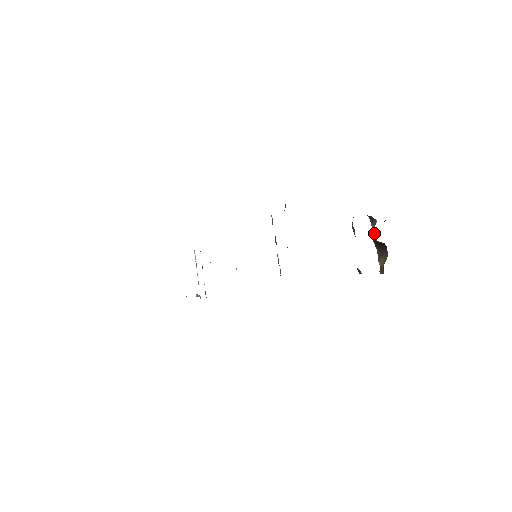
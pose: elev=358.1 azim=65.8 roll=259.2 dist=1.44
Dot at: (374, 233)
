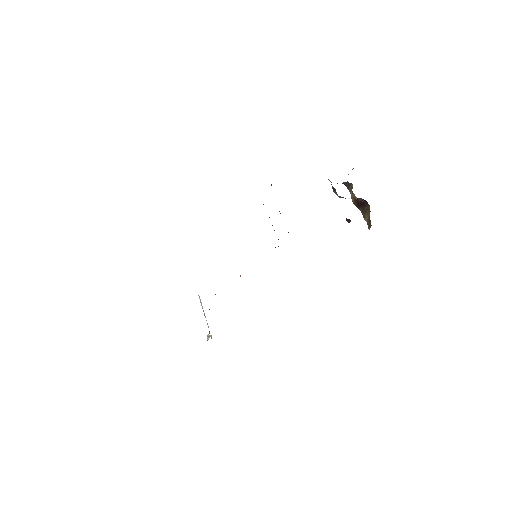
Dot at: (353, 193)
